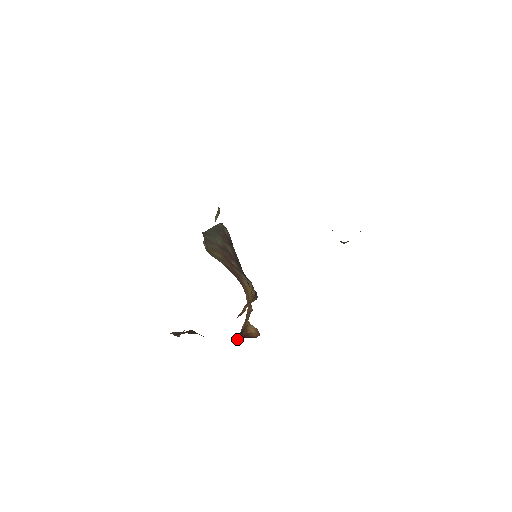
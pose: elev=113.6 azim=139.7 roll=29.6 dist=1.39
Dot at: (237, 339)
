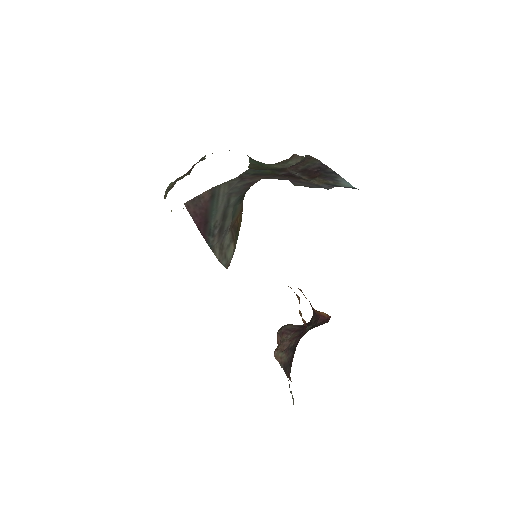
Dot at: (315, 318)
